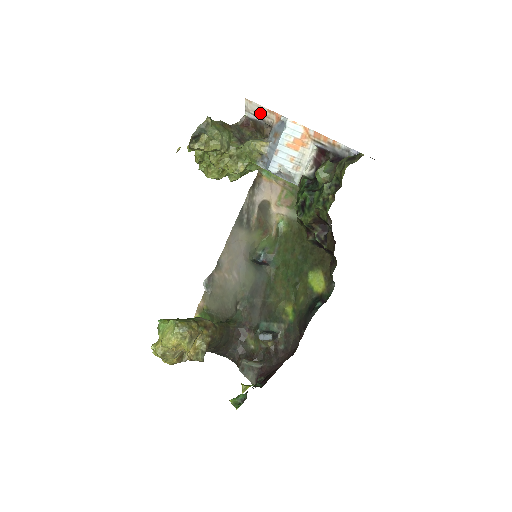
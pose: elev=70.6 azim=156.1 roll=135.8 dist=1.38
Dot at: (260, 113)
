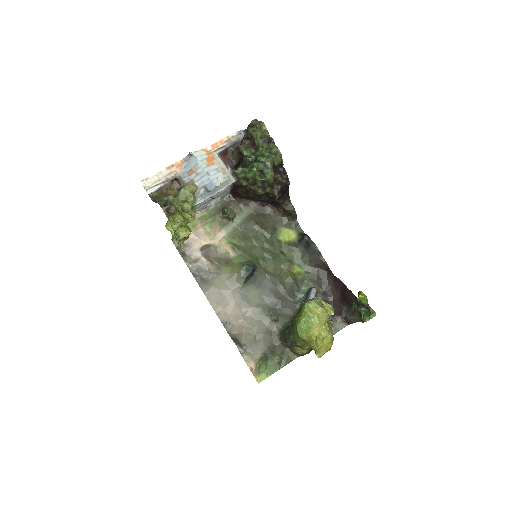
Dot at: (161, 178)
